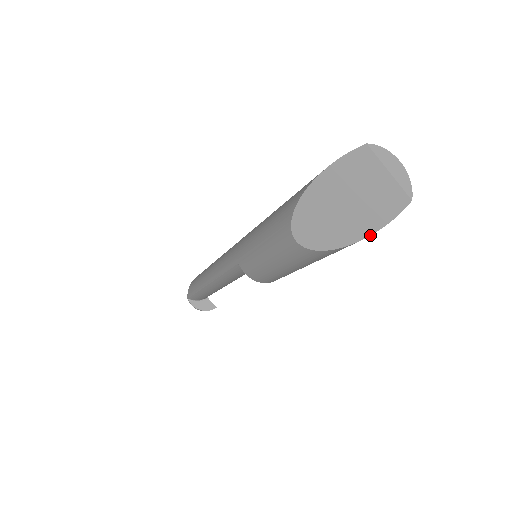
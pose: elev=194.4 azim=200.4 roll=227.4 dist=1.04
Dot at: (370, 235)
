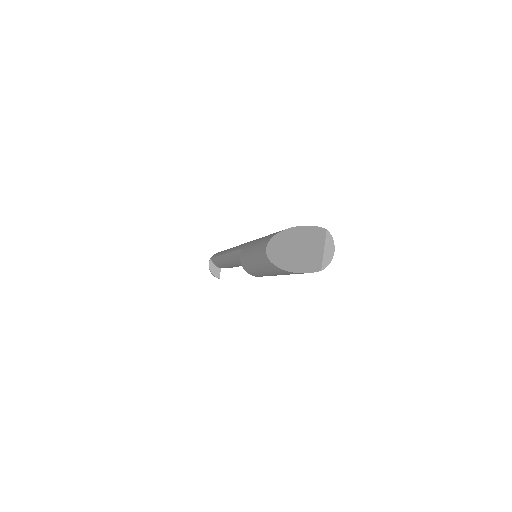
Dot at: (294, 272)
